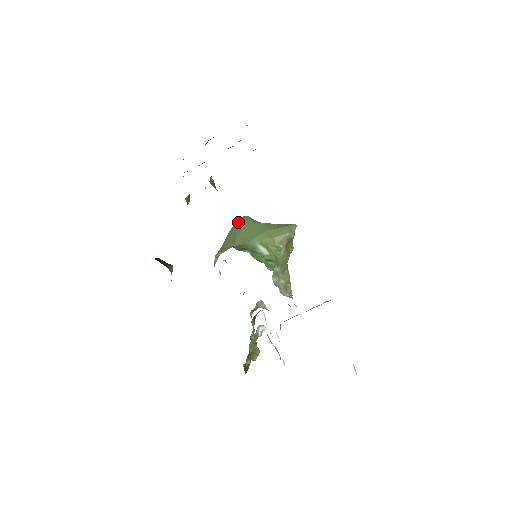
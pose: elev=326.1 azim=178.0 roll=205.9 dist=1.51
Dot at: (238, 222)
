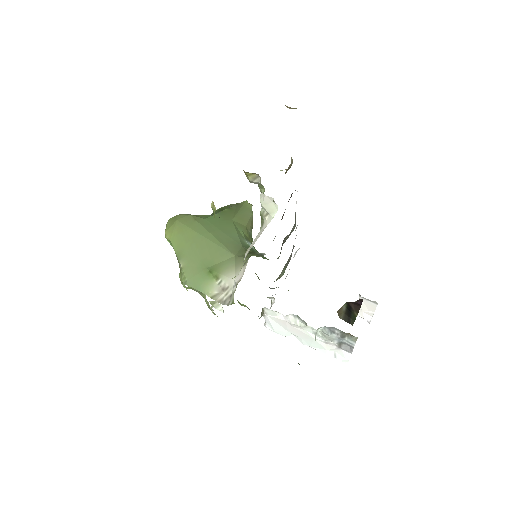
Dot at: (181, 226)
